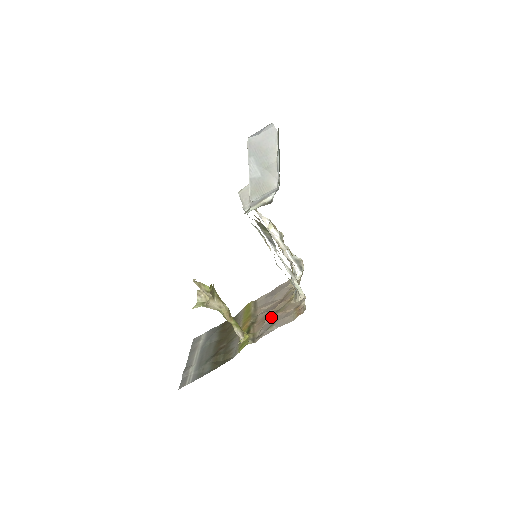
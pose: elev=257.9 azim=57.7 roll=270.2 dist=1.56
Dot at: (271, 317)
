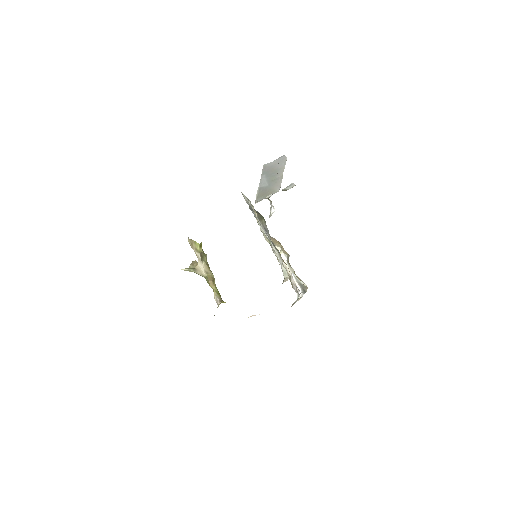
Dot at: occluded
